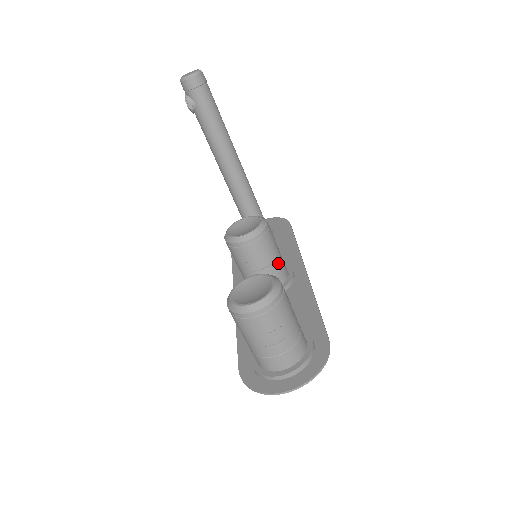
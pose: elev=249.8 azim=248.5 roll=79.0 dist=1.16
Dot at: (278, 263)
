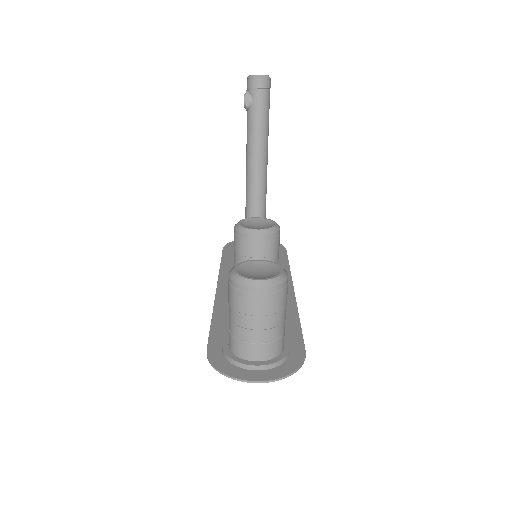
Dot at: occluded
